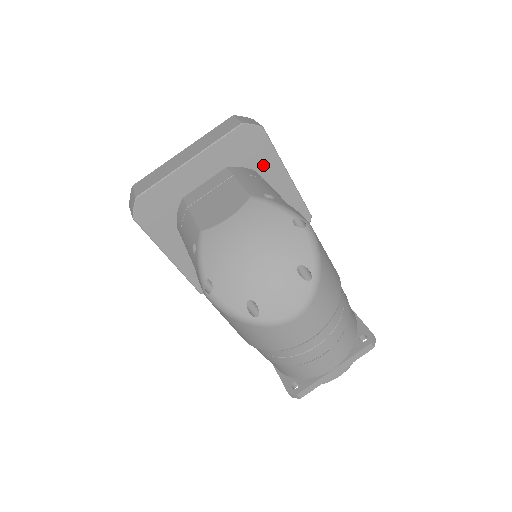
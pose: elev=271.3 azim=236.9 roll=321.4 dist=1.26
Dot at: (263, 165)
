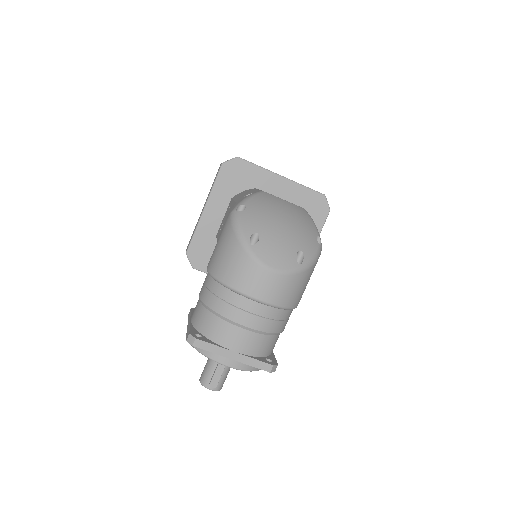
Dot at: occluded
